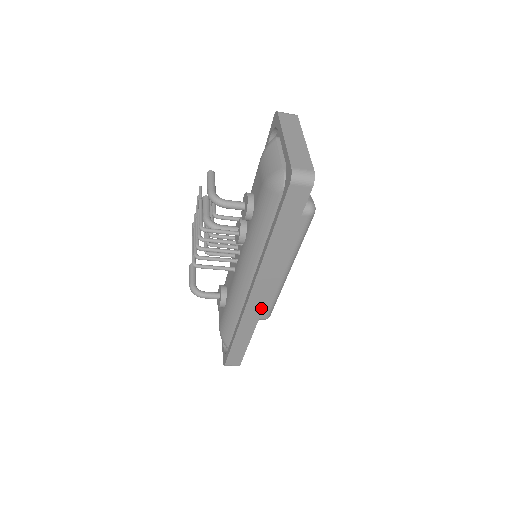
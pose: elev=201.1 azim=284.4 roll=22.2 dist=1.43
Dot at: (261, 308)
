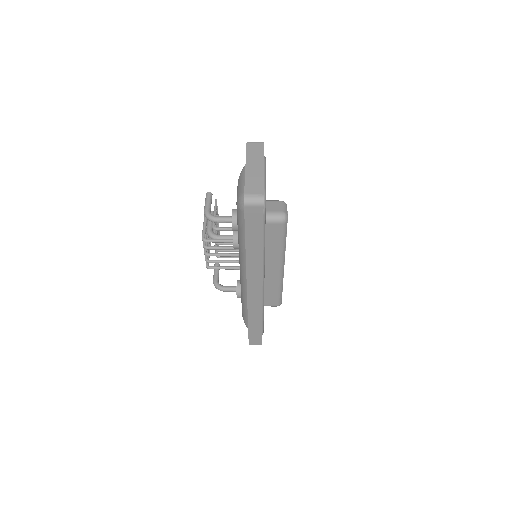
Dot at: (260, 299)
